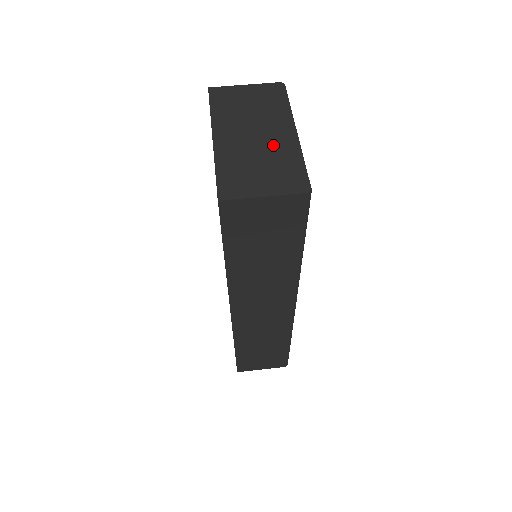
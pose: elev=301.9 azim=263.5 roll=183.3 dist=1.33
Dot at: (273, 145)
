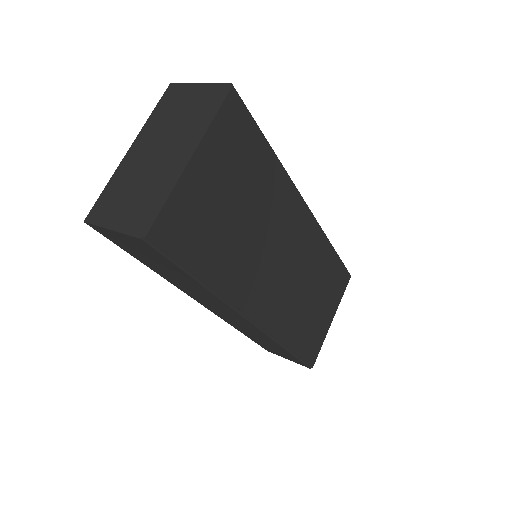
Dot at: (161, 170)
